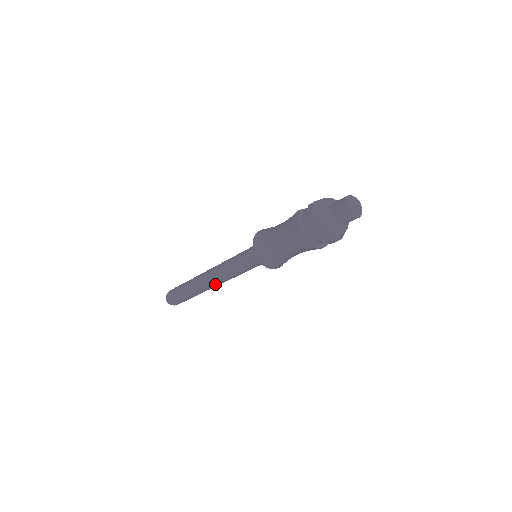
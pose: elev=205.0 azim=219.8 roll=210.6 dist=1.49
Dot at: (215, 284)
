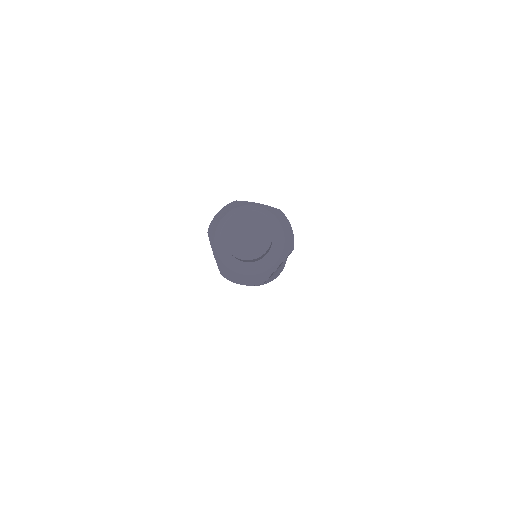
Dot at: occluded
